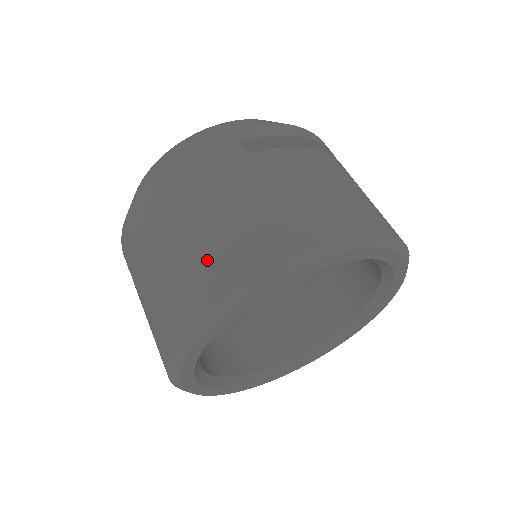
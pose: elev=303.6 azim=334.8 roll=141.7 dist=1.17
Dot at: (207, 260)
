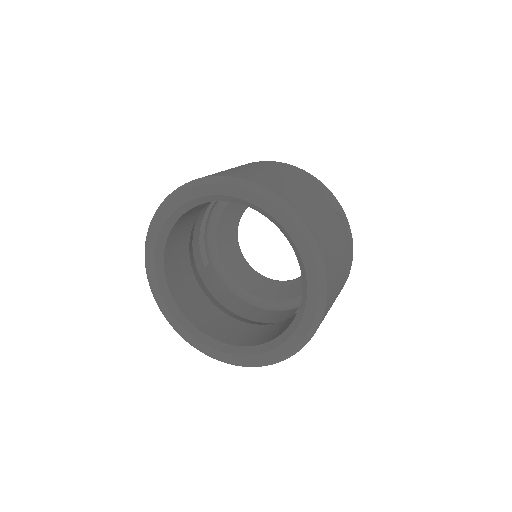
Dot at: (281, 185)
